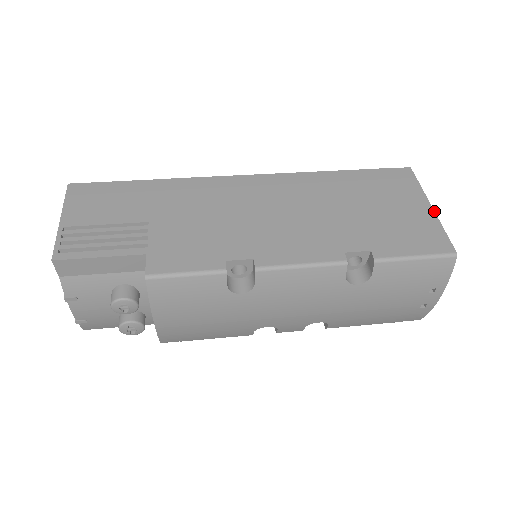
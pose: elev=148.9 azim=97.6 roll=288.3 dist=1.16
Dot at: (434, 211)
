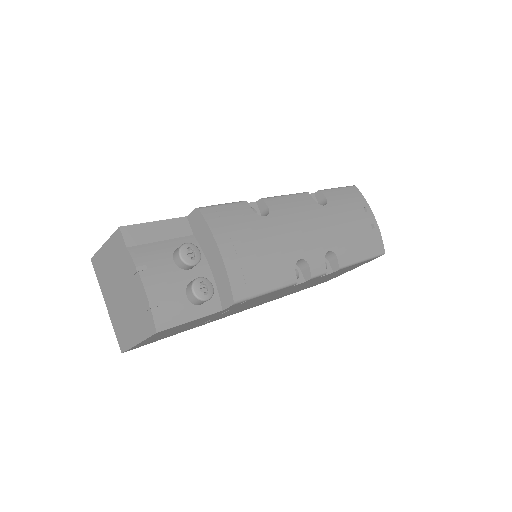
Dot at: occluded
